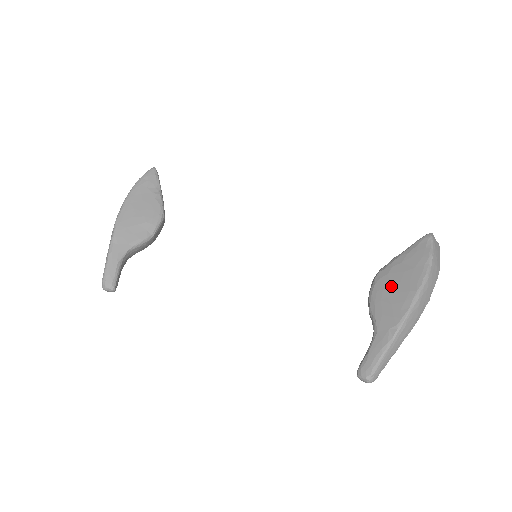
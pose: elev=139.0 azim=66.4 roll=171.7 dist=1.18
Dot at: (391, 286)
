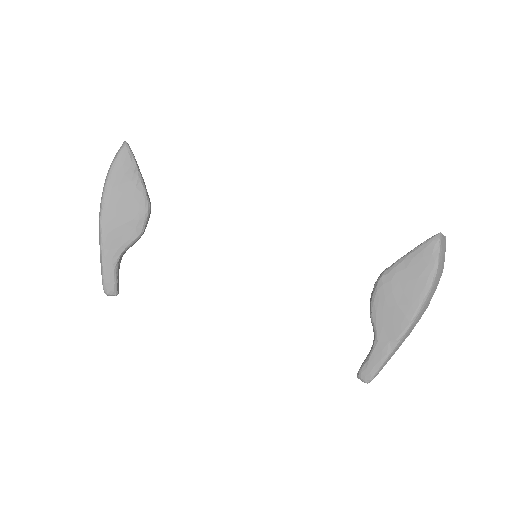
Dot at: (393, 296)
